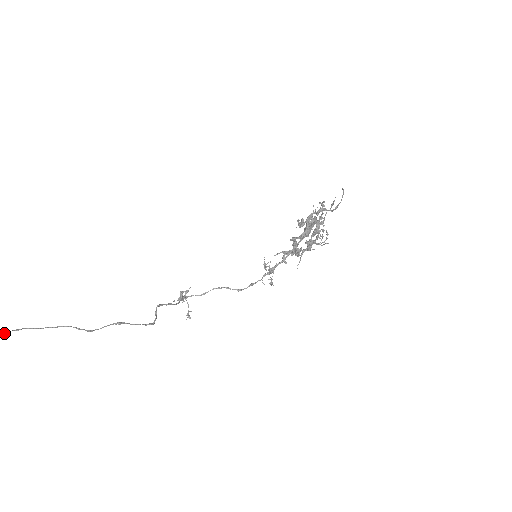
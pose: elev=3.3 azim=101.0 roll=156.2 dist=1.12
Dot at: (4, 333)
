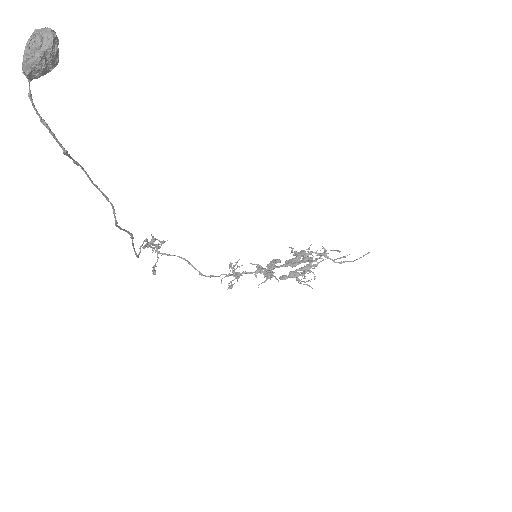
Dot at: (68, 155)
